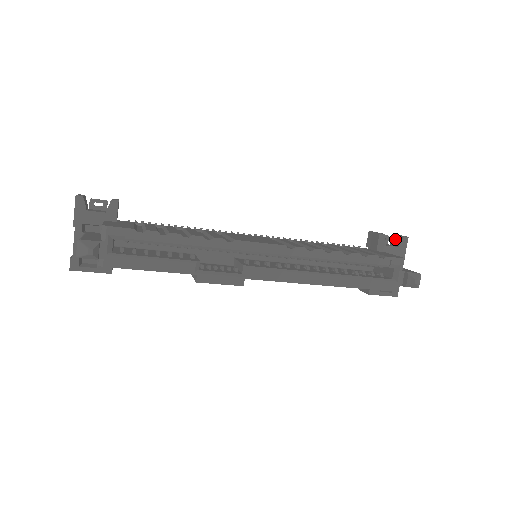
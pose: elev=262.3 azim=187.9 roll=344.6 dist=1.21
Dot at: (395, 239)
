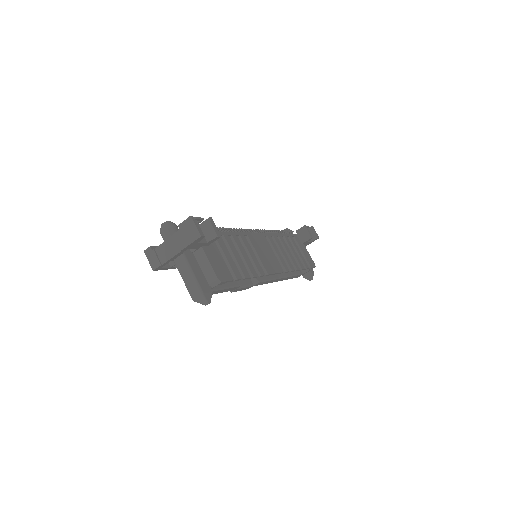
Dot at: (312, 233)
